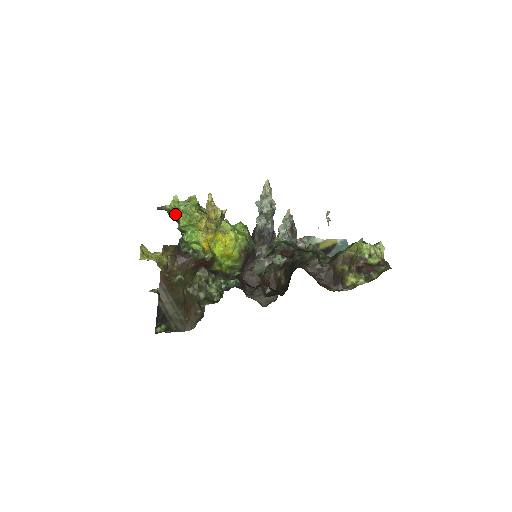
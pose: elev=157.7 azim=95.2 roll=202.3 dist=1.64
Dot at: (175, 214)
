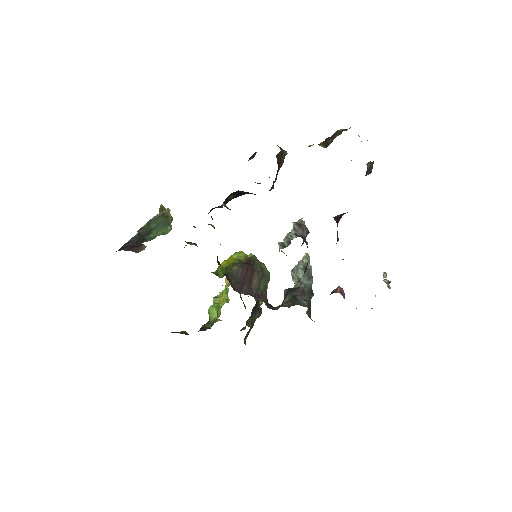
Dot at: occluded
